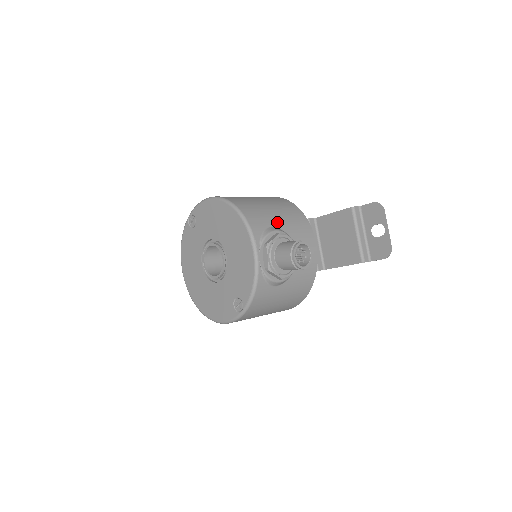
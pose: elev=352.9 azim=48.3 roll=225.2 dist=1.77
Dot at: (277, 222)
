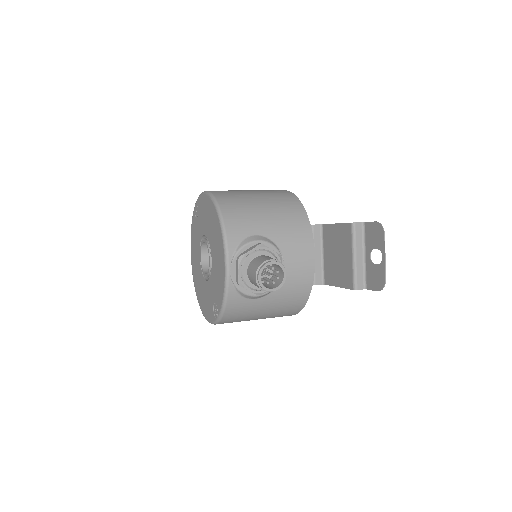
Dot at: (265, 229)
